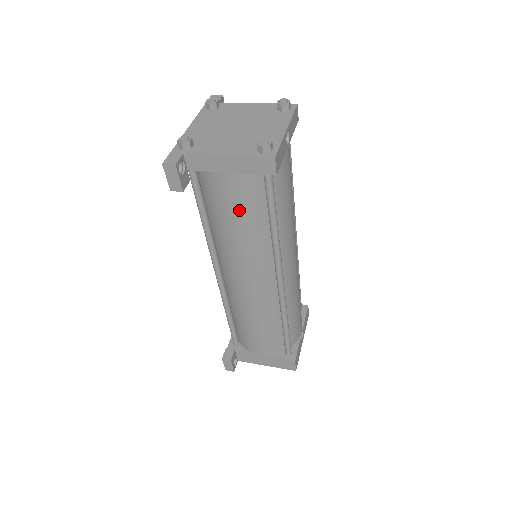
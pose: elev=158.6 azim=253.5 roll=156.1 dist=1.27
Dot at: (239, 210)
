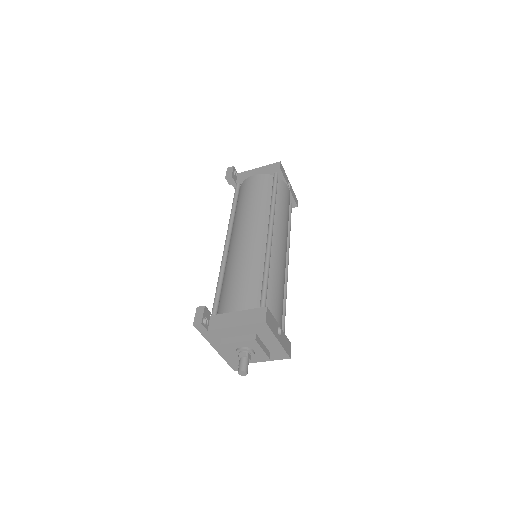
Dot at: (256, 190)
